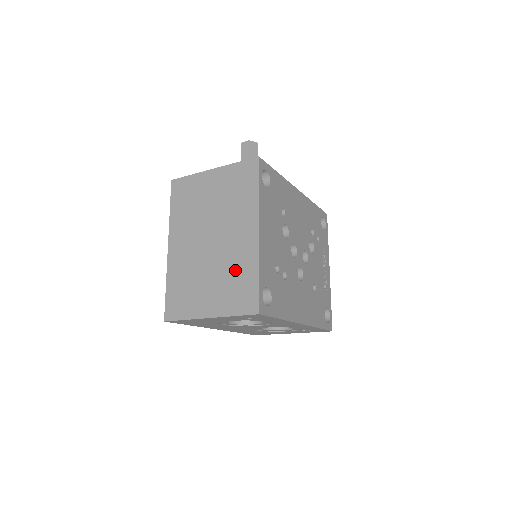
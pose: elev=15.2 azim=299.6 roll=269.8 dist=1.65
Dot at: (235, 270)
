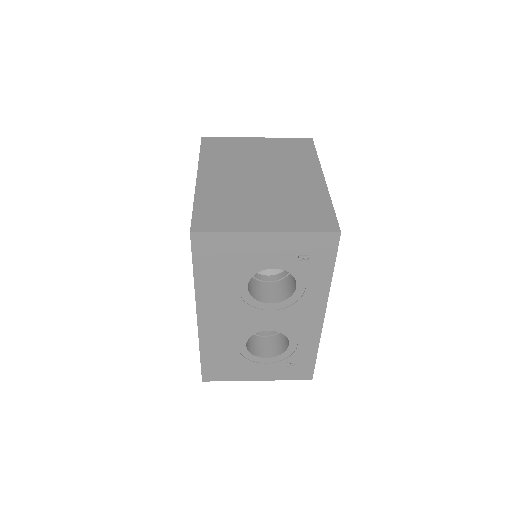
Dot at: (299, 199)
